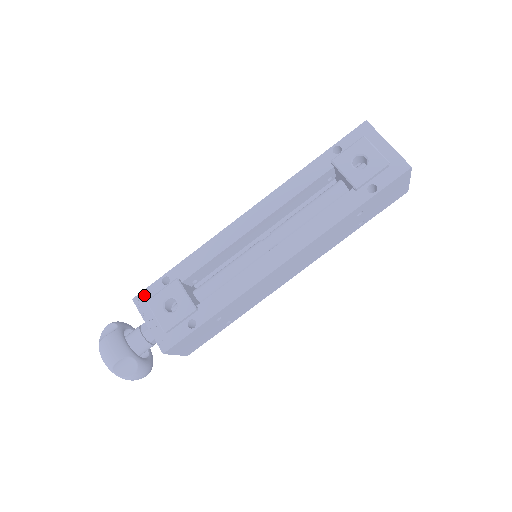
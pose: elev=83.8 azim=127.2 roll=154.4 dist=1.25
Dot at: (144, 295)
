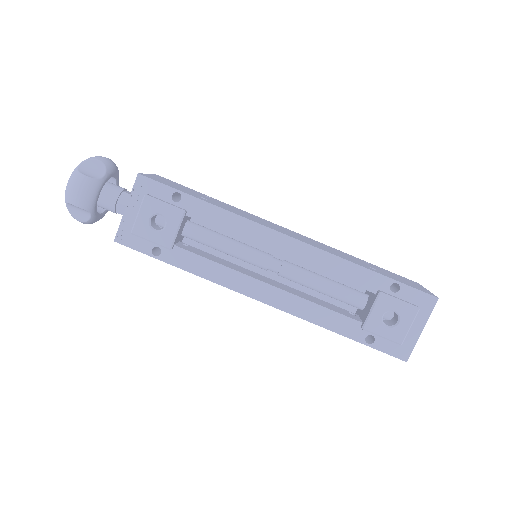
Dot at: (150, 184)
